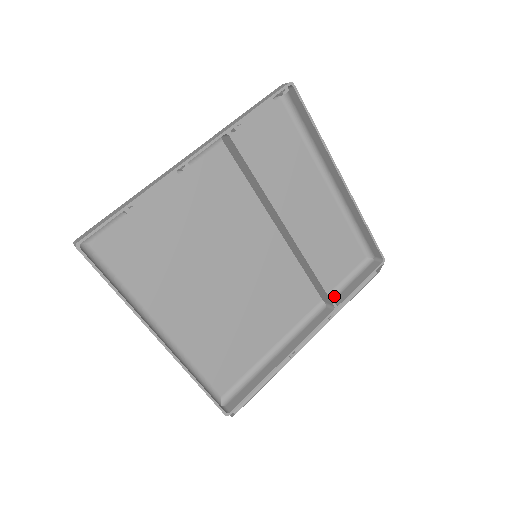
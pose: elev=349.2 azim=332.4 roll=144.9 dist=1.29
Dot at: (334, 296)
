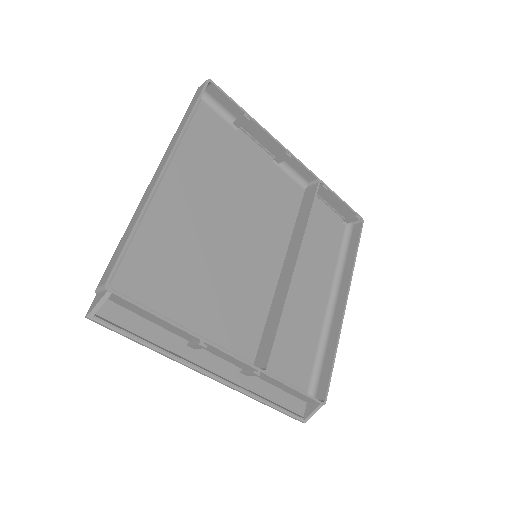
Dot at: occluded
